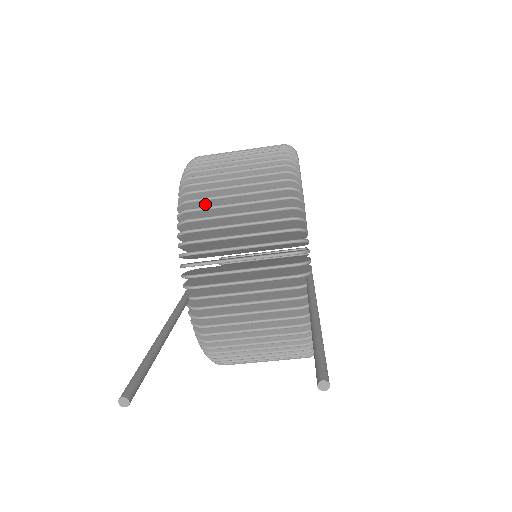
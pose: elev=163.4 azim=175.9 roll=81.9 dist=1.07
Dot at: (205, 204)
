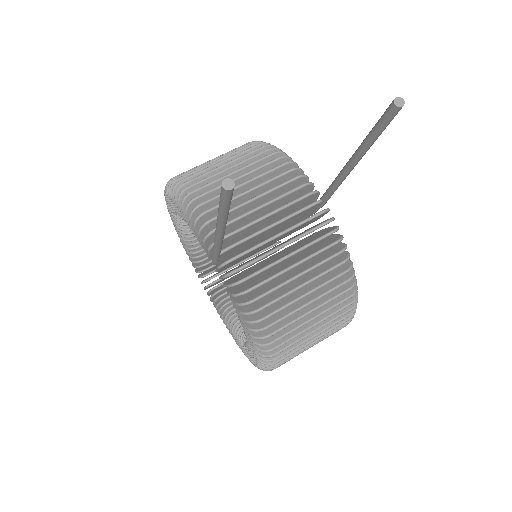
Dot at: occluded
